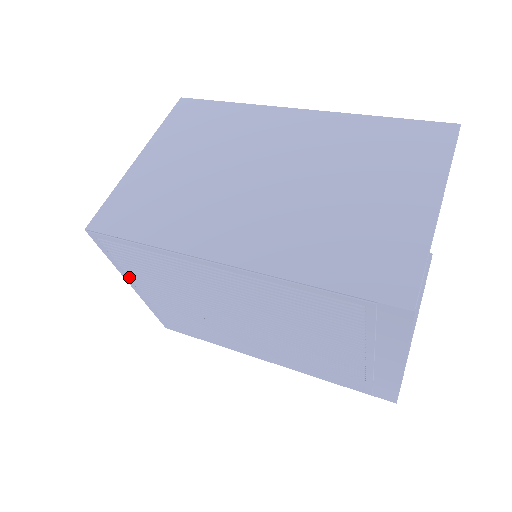
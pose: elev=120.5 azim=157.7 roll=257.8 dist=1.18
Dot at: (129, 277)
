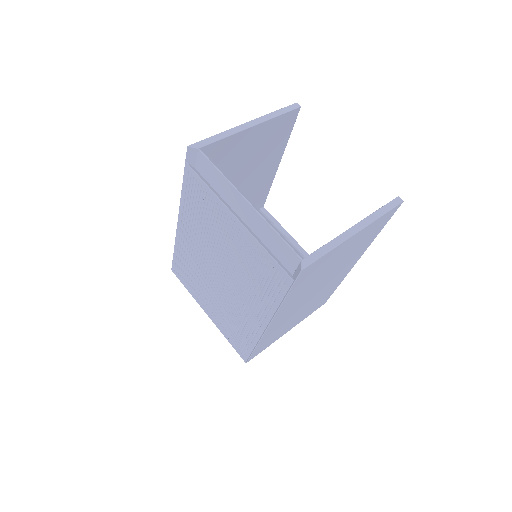
Dot at: (198, 301)
